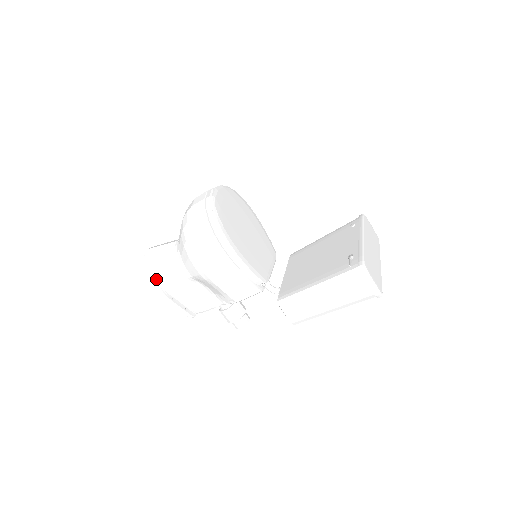
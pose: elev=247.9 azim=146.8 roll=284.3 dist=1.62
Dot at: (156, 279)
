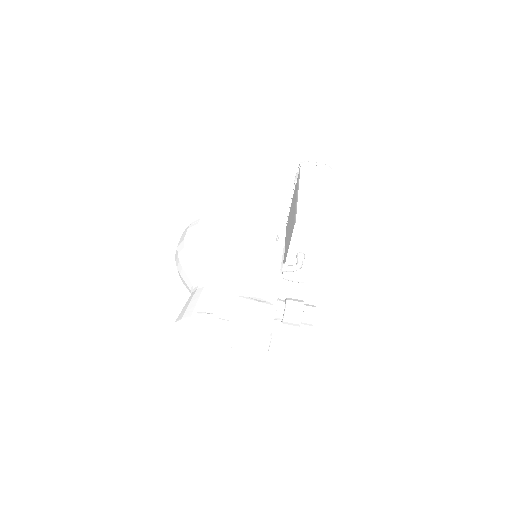
Dot at: (203, 313)
